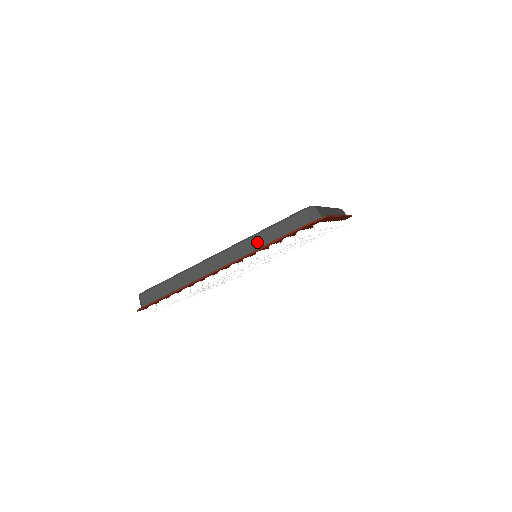
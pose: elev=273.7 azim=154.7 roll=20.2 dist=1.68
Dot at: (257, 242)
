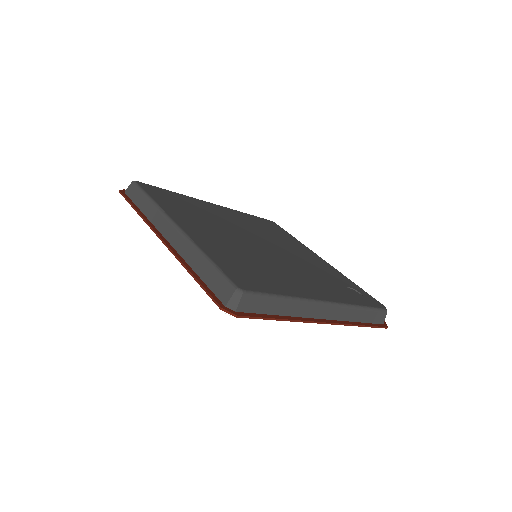
Dot at: (355, 315)
